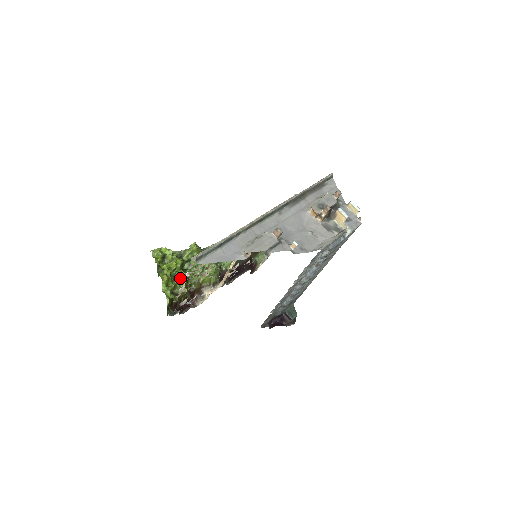
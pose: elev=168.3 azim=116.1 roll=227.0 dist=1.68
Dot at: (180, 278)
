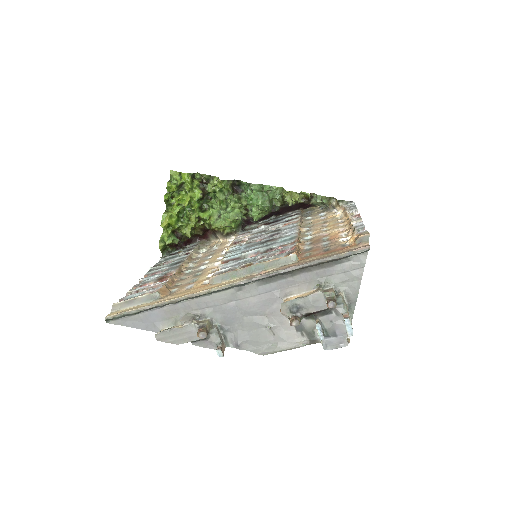
Dot at: (190, 218)
